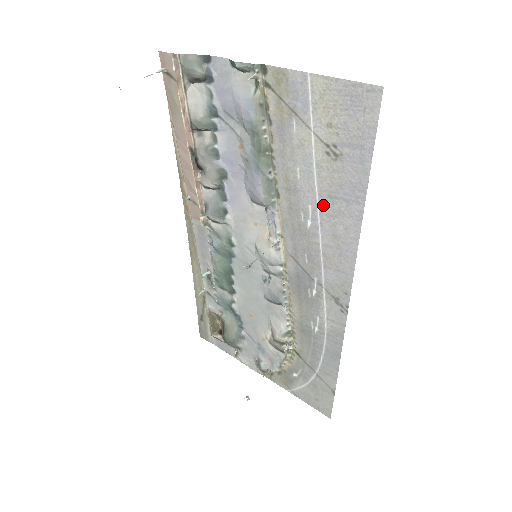
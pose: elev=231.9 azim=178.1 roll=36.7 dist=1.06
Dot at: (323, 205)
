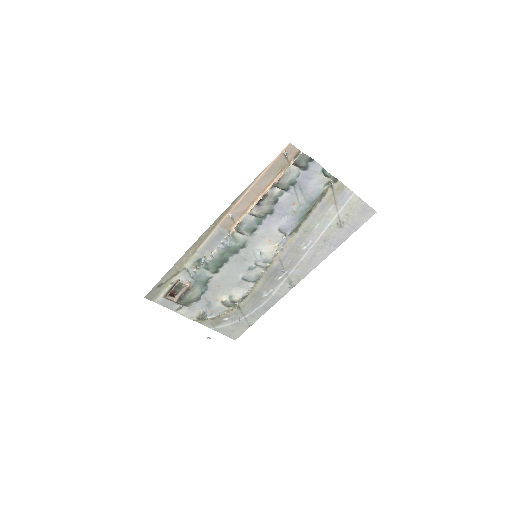
Dot at: (318, 242)
